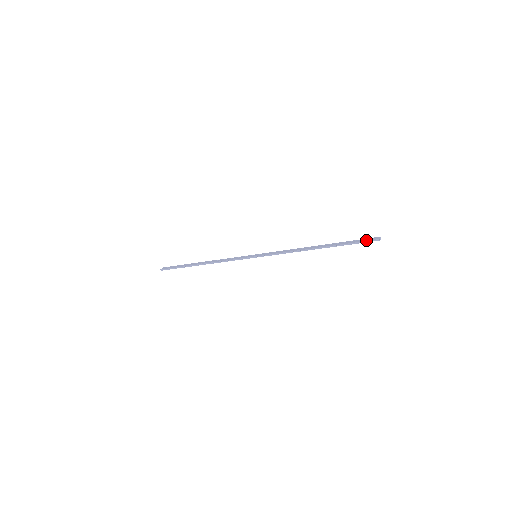
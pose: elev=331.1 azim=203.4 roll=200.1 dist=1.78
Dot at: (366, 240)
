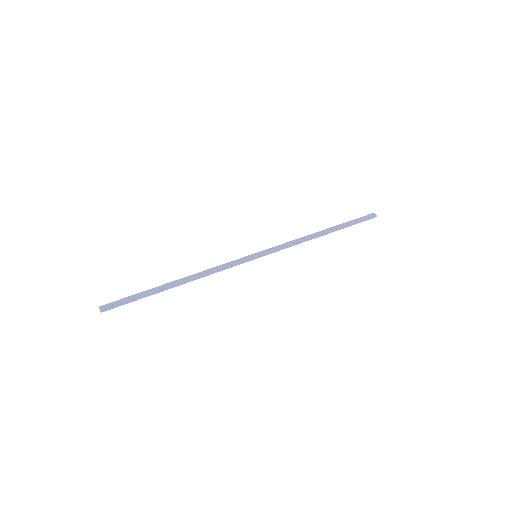
Dot at: (366, 218)
